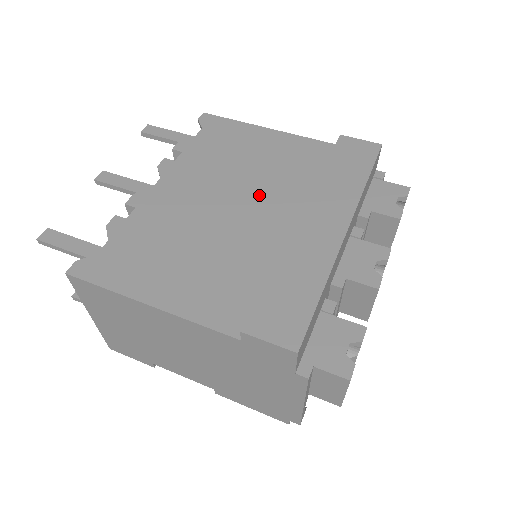
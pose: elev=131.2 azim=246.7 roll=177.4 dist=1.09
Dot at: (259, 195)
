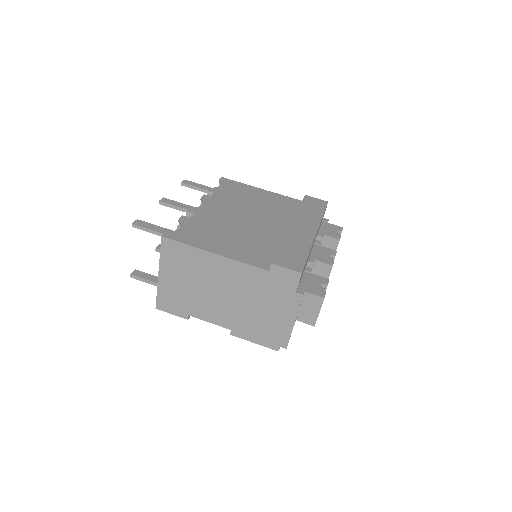
Dot at: (264, 216)
